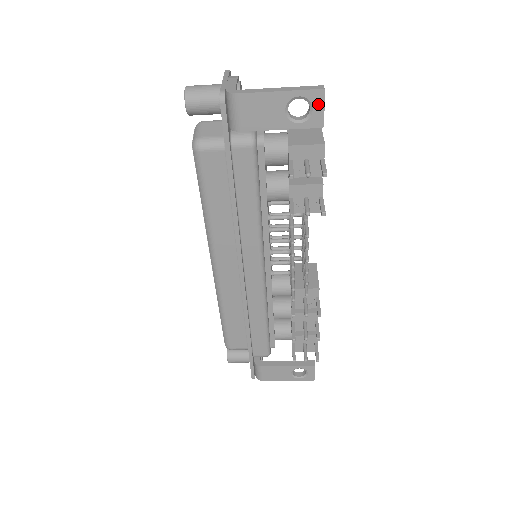
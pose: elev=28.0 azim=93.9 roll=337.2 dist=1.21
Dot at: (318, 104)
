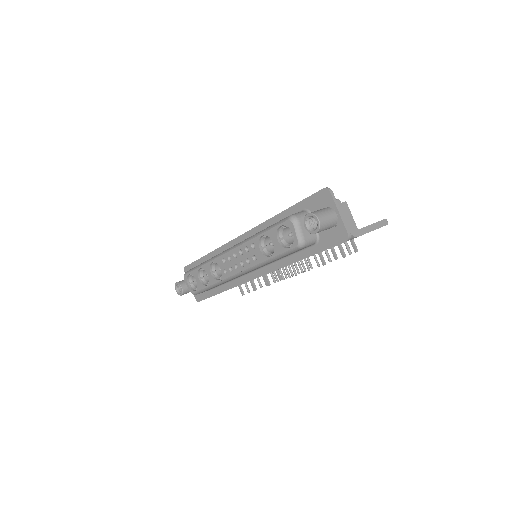
Dot at: occluded
